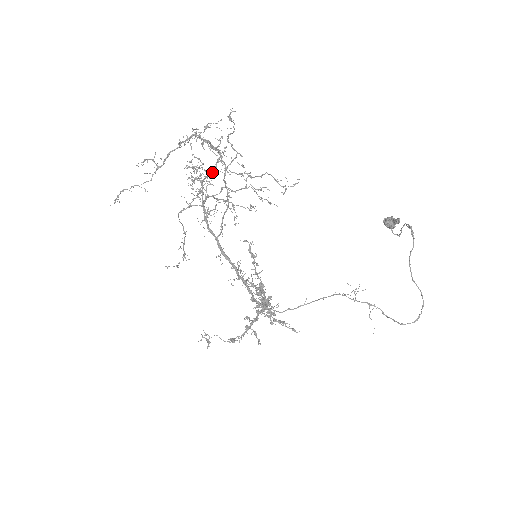
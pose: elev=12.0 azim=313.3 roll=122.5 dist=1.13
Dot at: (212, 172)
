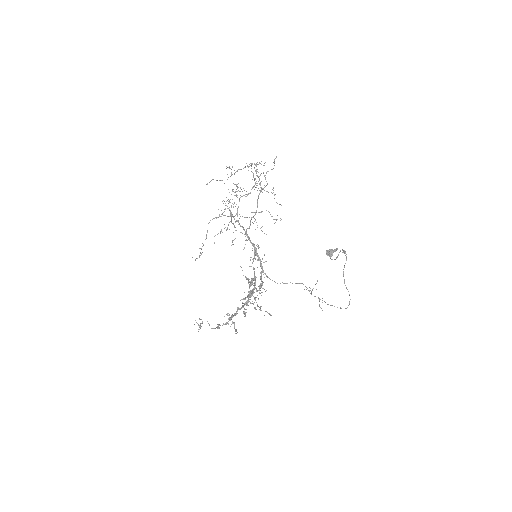
Dot at: (248, 193)
